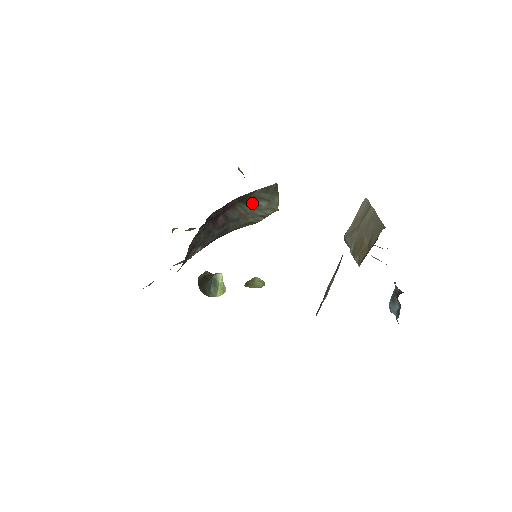
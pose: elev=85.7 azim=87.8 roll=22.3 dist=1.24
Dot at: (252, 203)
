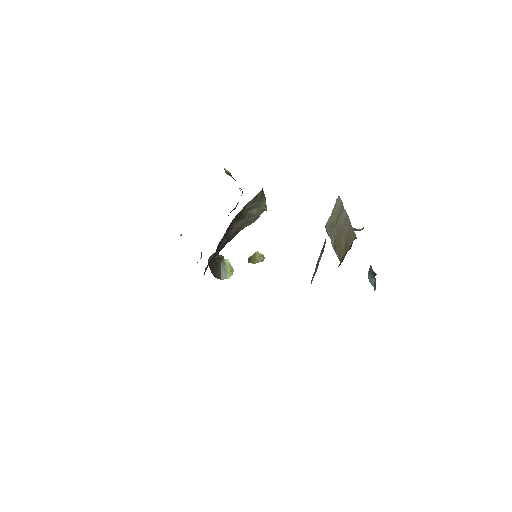
Dot at: (245, 215)
